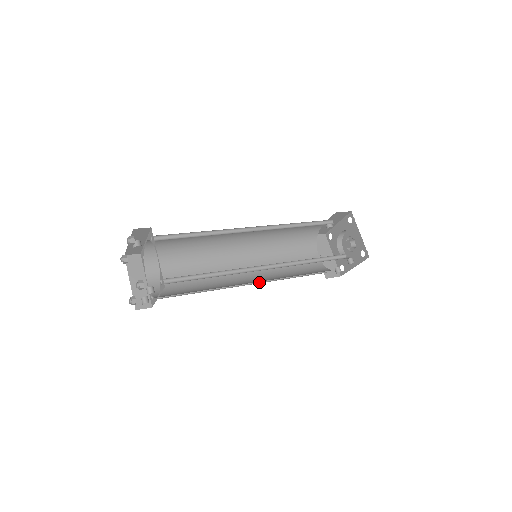
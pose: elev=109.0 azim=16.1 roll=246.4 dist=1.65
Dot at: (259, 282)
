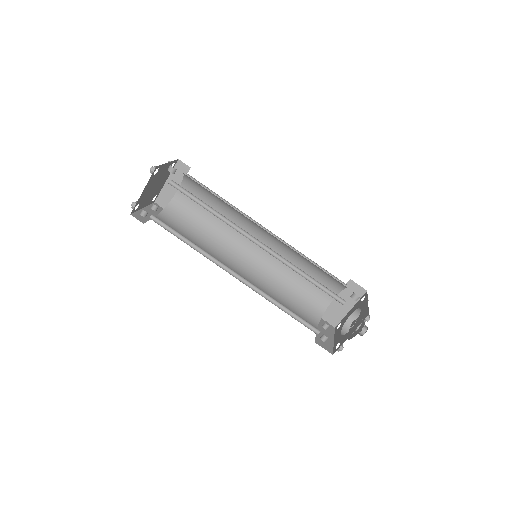
Dot at: (255, 268)
